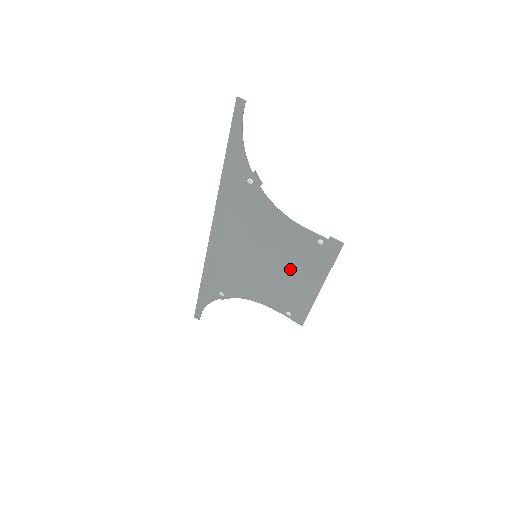
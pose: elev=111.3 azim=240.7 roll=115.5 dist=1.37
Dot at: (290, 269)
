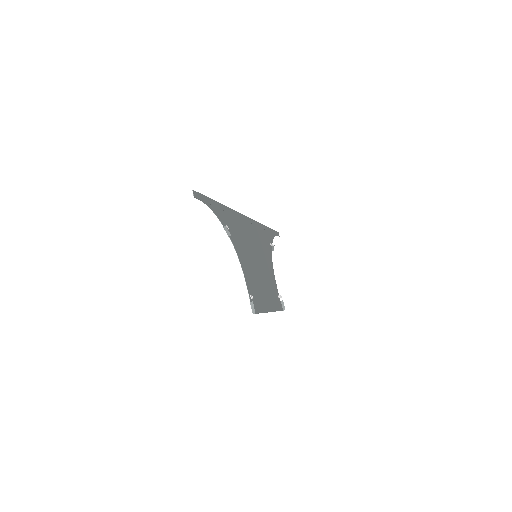
Dot at: (261, 284)
